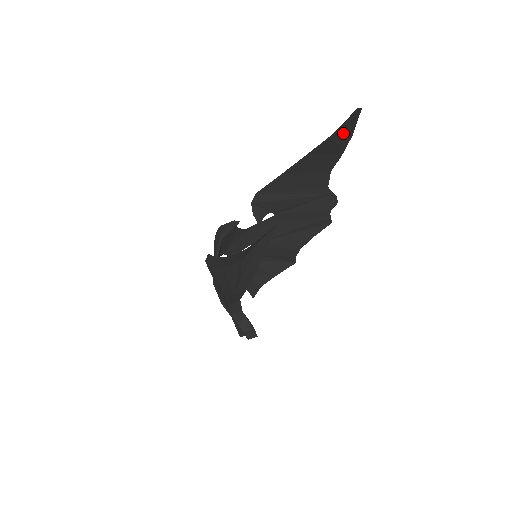
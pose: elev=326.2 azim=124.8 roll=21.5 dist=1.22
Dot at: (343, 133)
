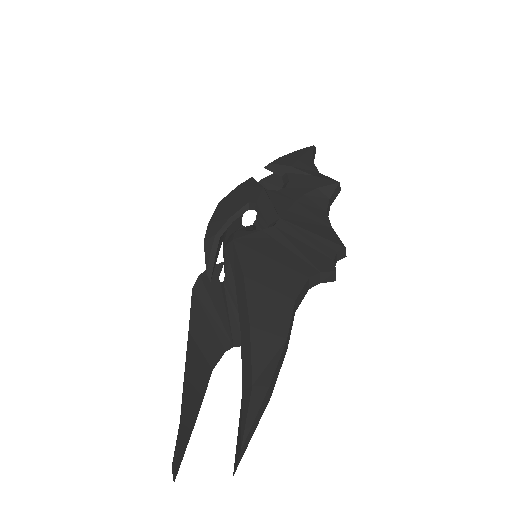
Dot at: (253, 401)
